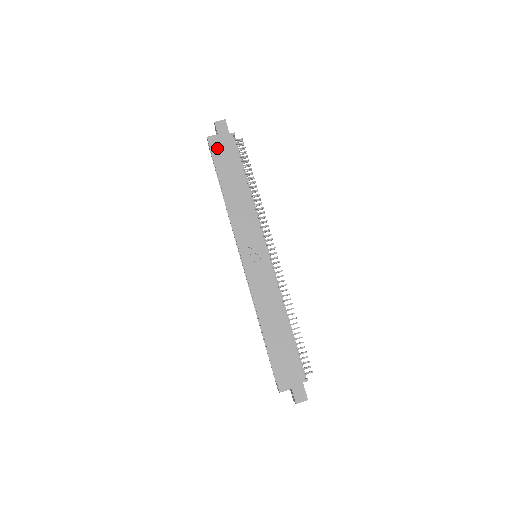
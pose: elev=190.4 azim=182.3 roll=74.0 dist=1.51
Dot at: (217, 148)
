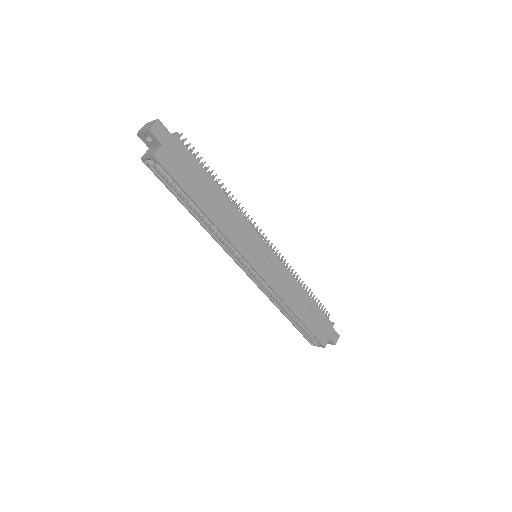
Dot at: (172, 164)
